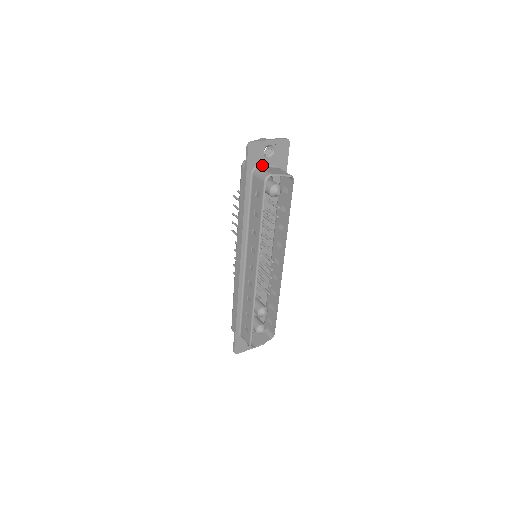
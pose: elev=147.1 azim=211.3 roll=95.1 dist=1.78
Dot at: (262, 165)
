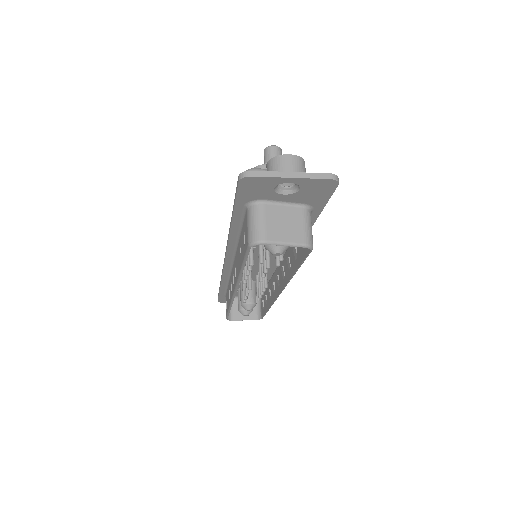
Dot at: (269, 200)
